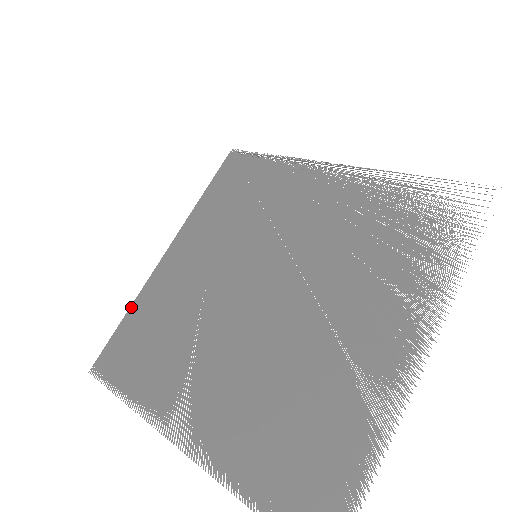
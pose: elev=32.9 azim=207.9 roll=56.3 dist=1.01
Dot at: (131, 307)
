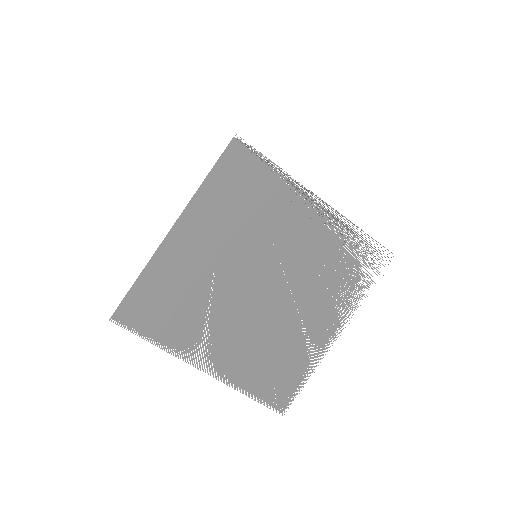
Dot at: occluded
